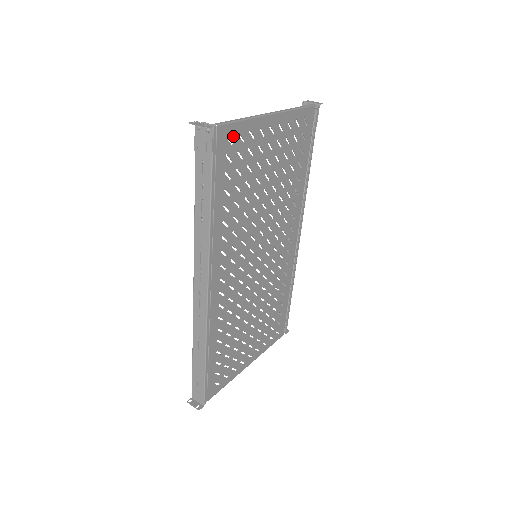
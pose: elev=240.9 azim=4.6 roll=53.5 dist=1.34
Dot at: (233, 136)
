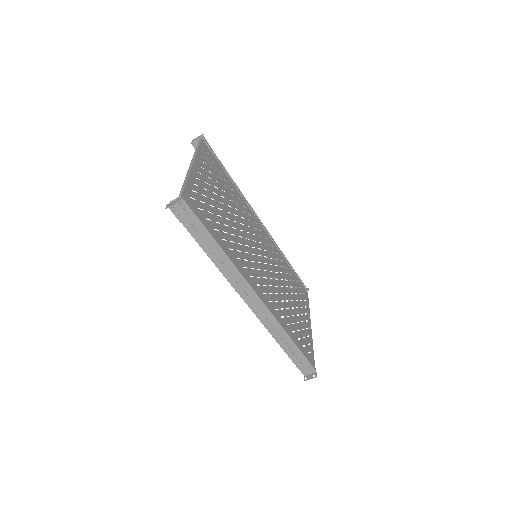
Dot at: (191, 194)
